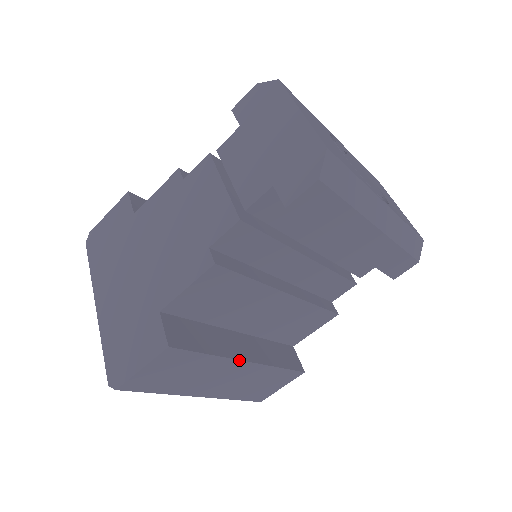
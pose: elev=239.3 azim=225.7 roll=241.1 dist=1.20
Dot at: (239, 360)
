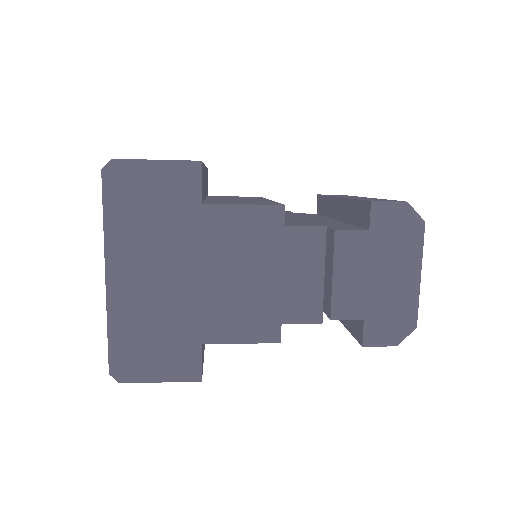
Dot at: occluded
